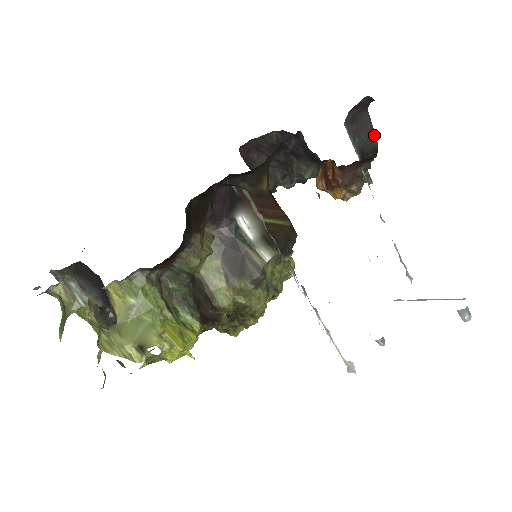
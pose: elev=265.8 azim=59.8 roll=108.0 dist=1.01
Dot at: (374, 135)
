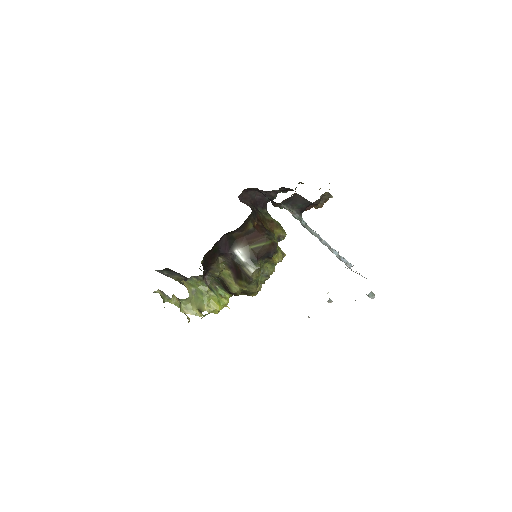
Dot at: (307, 201)
